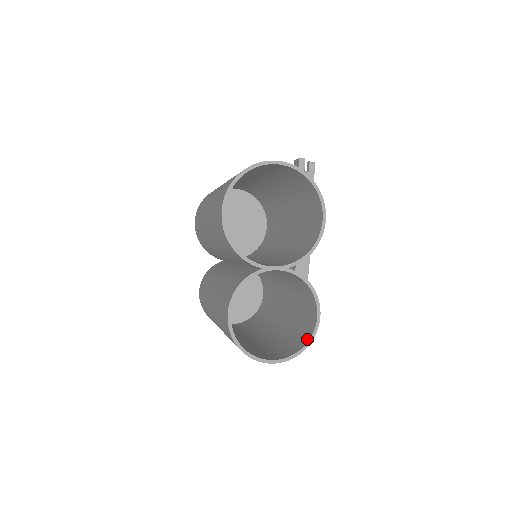
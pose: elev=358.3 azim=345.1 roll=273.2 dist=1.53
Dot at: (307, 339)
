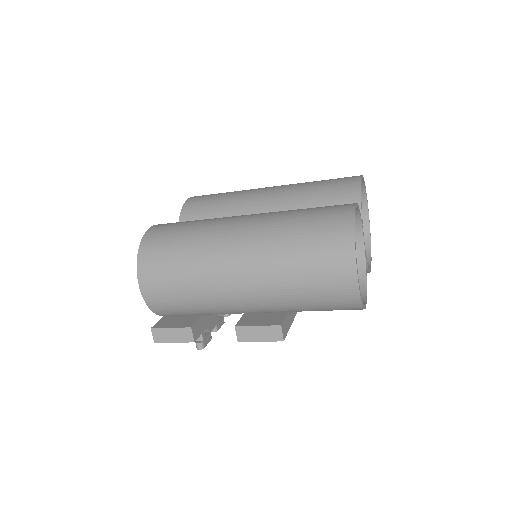
Dot at: occluded
